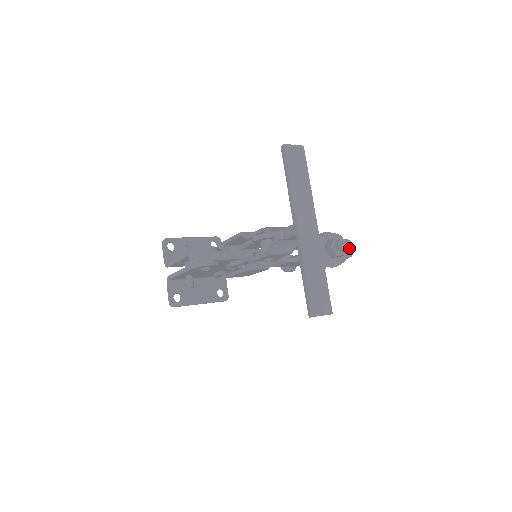
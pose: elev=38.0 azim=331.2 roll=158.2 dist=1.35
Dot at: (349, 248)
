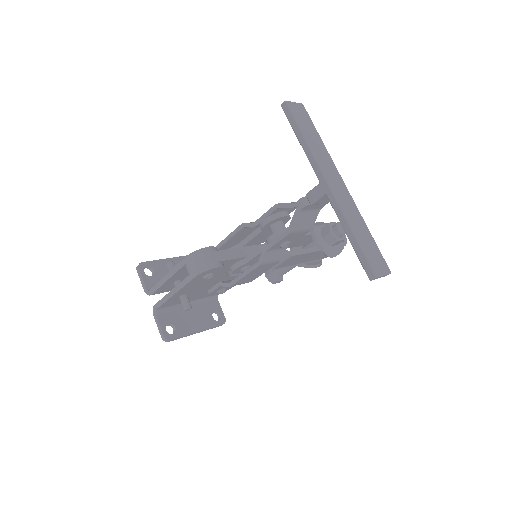
Dot at: occluded
